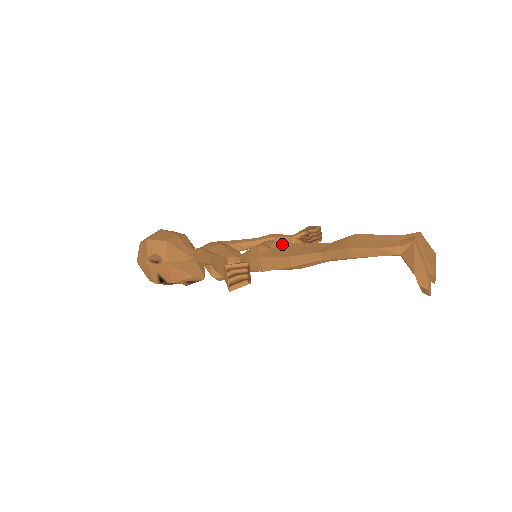
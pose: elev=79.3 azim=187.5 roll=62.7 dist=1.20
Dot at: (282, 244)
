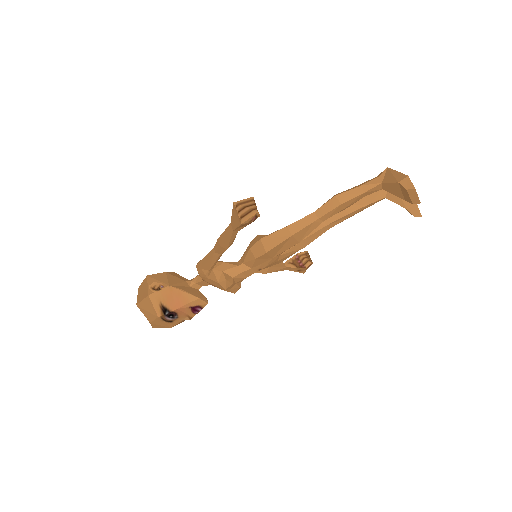
Dot at: occluded
